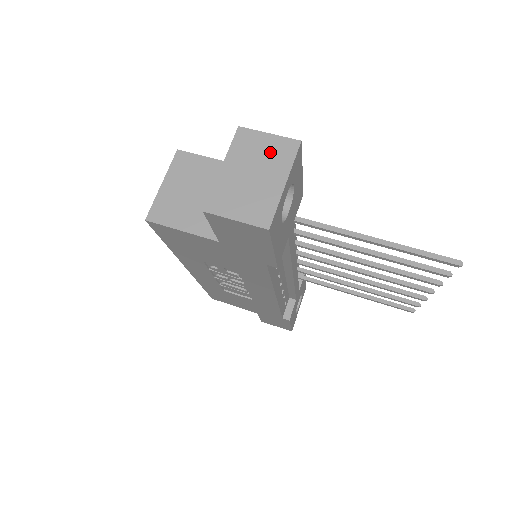
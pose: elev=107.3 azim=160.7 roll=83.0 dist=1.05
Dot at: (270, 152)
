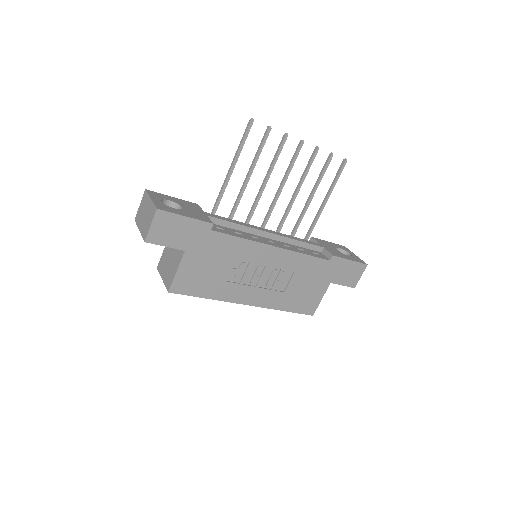
Dot at: (143, 205)
